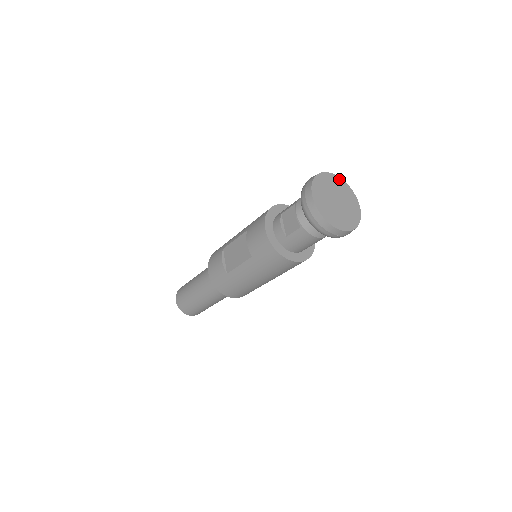
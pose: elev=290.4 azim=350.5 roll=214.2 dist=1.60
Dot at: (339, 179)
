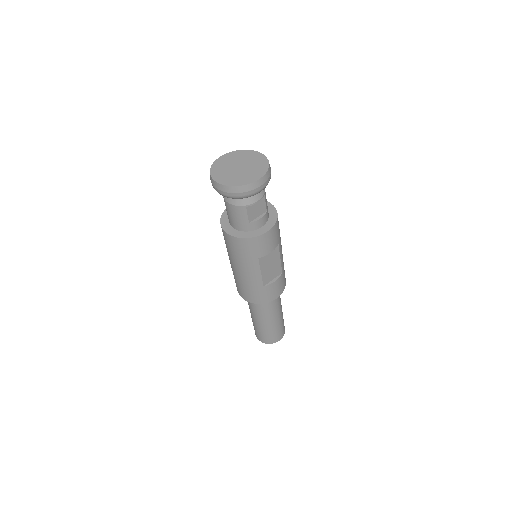
Dot at: (265, 160)
